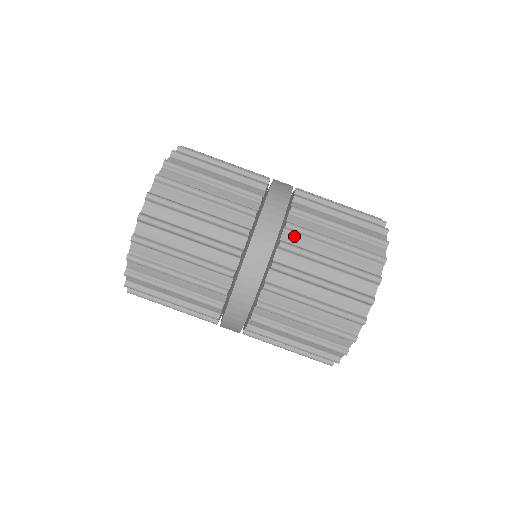
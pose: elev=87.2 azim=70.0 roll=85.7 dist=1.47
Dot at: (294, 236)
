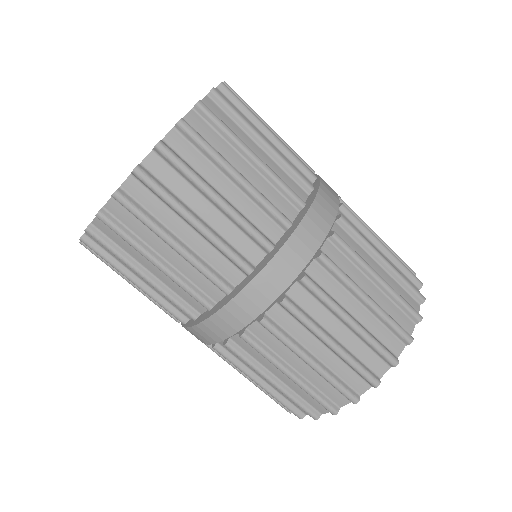
Dot at: (285, 315)
